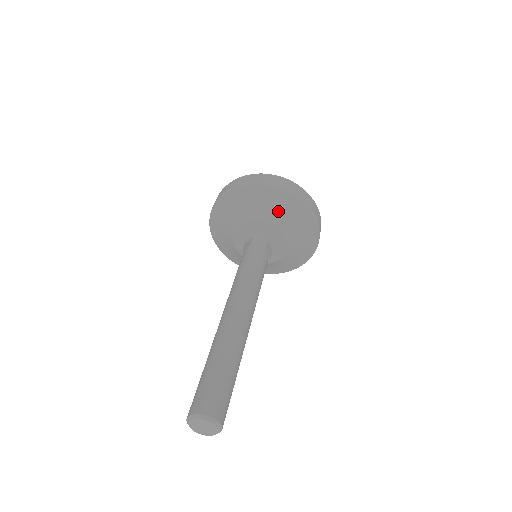
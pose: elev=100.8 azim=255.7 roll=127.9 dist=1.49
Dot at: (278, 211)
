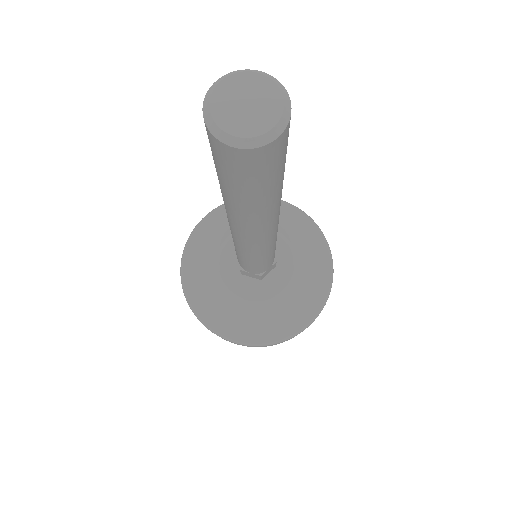
Dot at: occluded
